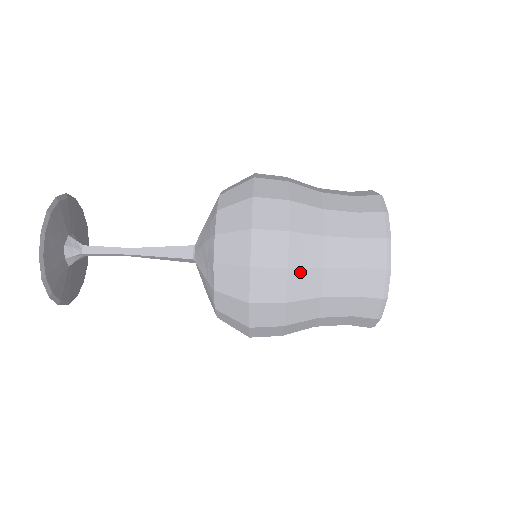
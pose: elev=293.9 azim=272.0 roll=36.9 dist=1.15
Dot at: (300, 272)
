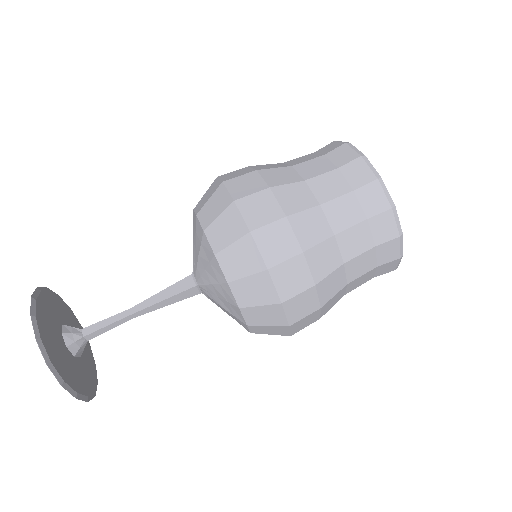
Dot at: (300, 217)
